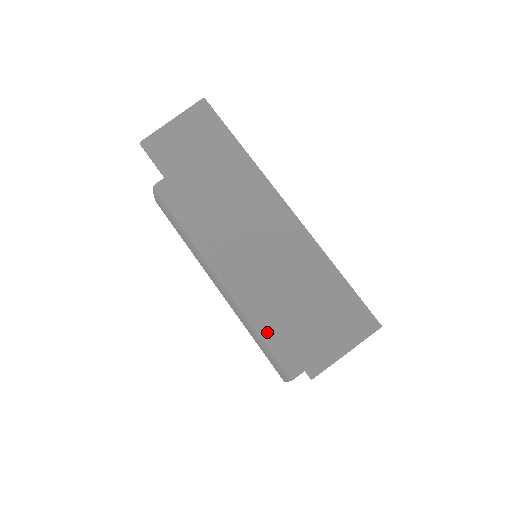
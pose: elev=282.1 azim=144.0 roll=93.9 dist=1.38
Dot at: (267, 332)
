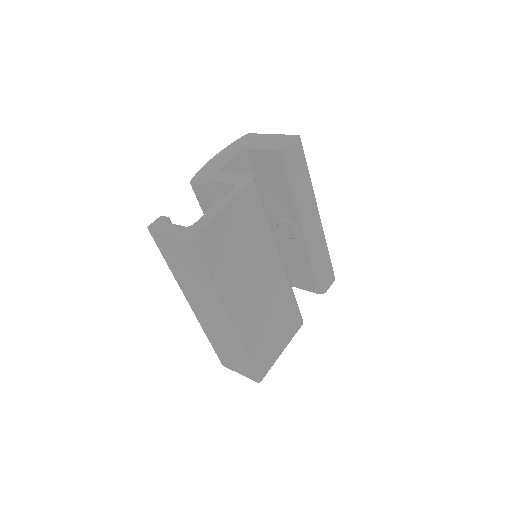
Dot at: occluded
